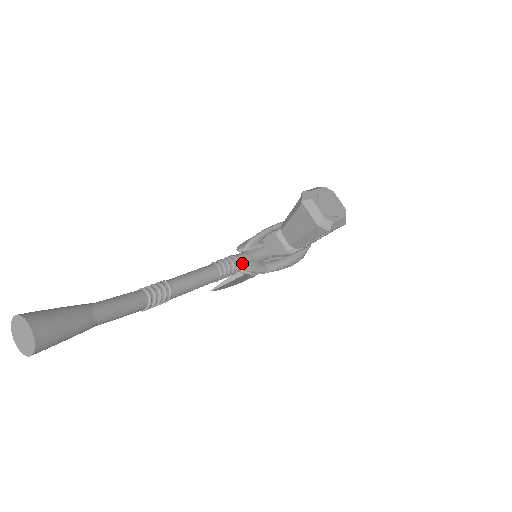
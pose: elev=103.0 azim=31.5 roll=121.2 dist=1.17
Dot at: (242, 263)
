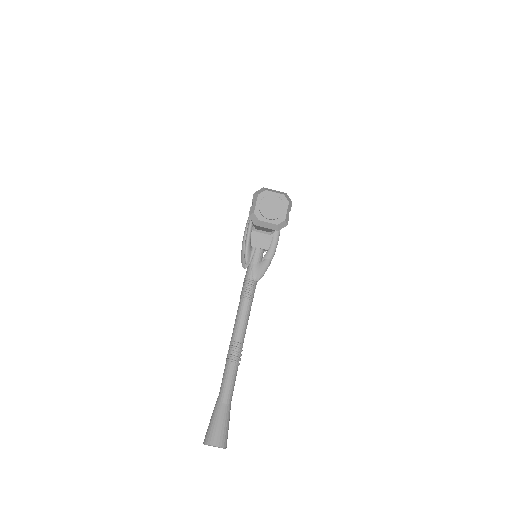
Dot at: (255, 279)
